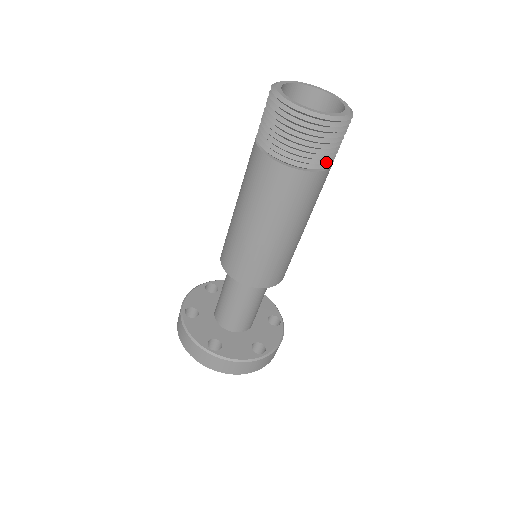
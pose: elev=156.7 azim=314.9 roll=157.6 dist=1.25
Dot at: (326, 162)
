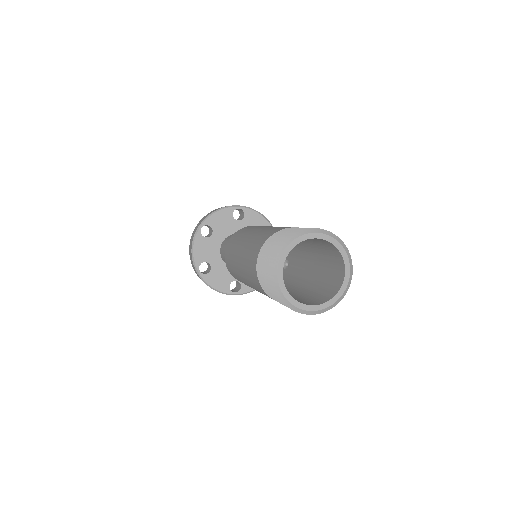
Dot at: occluded
